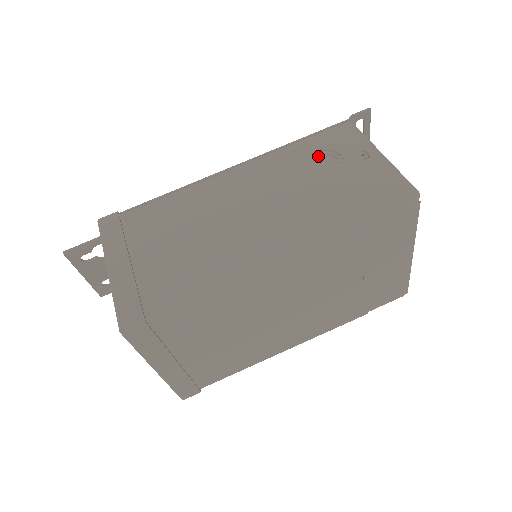
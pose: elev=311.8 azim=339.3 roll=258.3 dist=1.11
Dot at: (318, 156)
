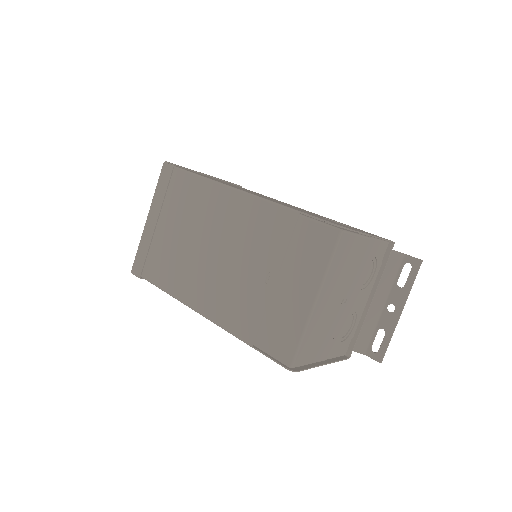
Dot at: occluded
